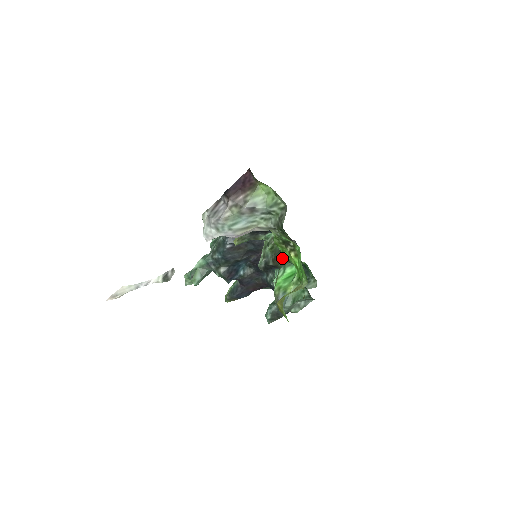
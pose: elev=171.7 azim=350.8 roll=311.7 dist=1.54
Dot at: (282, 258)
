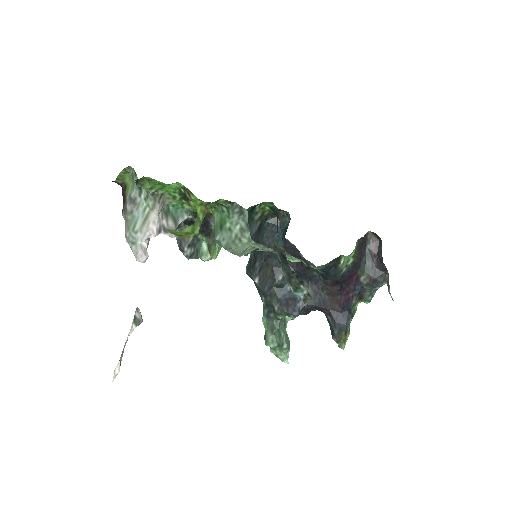
Dot at: occluded
